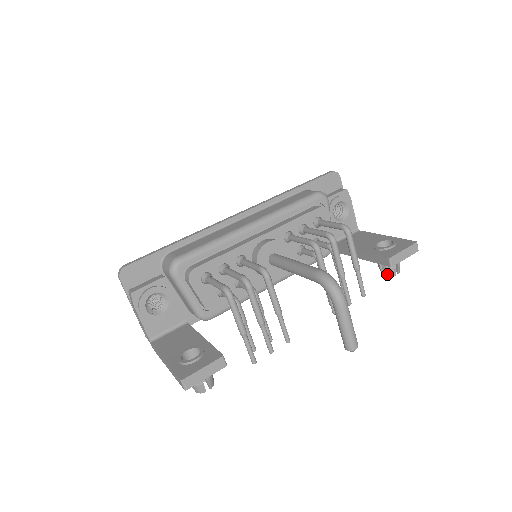
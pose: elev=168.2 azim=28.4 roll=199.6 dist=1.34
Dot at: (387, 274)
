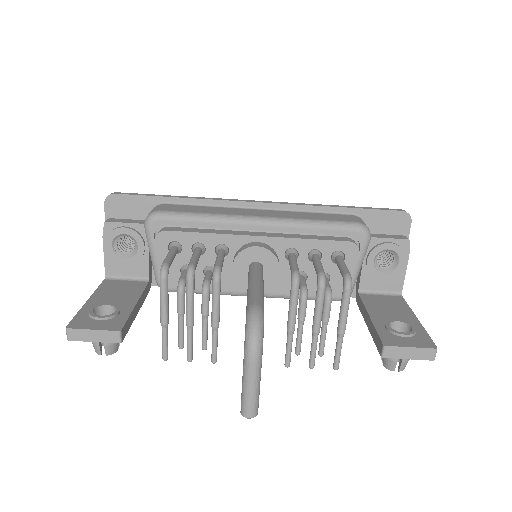
Dot at: (384, 363)
